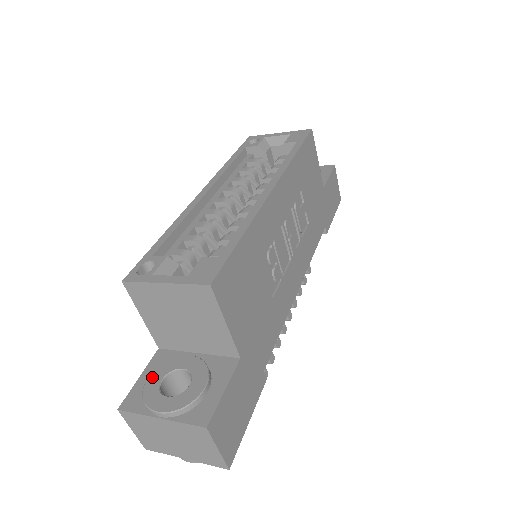
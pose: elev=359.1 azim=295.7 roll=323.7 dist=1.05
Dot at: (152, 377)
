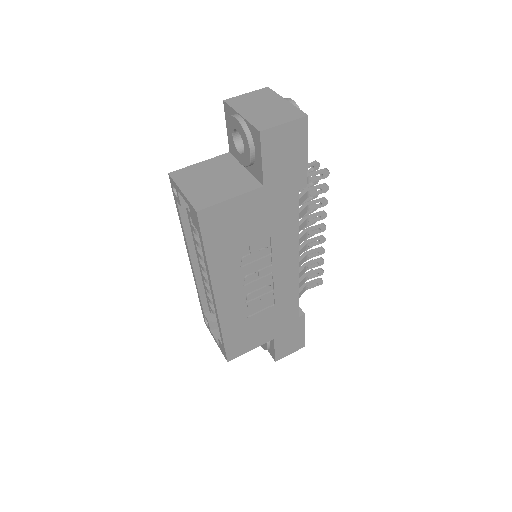
Dot at: occluded
